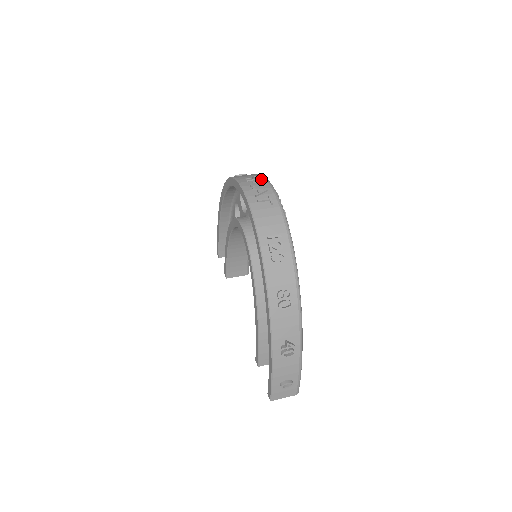
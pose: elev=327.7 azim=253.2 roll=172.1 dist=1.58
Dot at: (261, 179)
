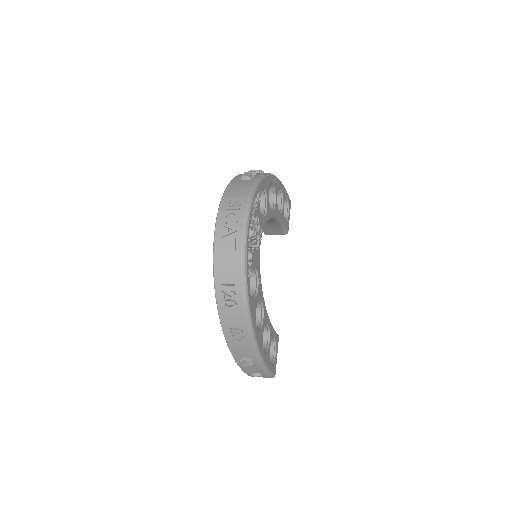
Dot at: (241, 208)
